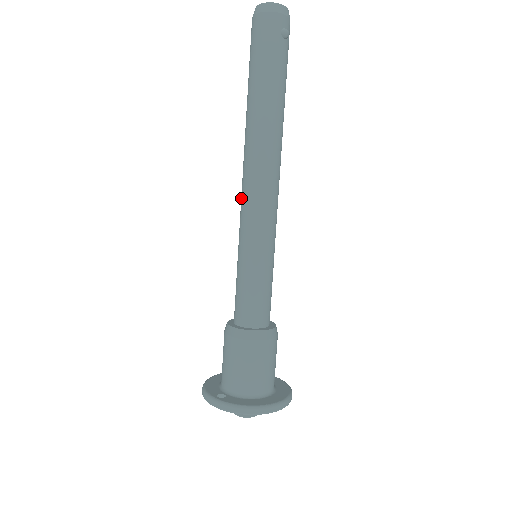
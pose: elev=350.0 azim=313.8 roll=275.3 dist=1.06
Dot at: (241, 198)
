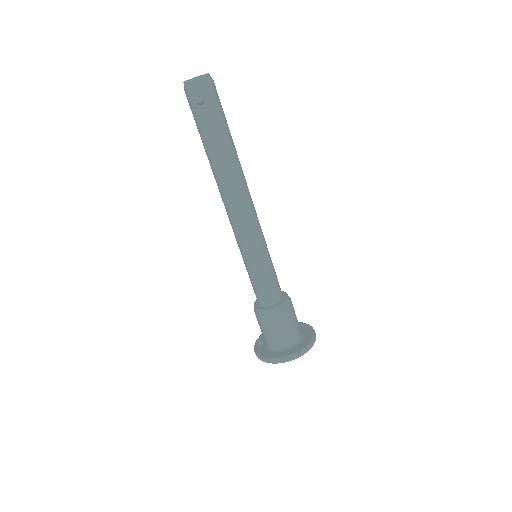
Dot at: occluded
